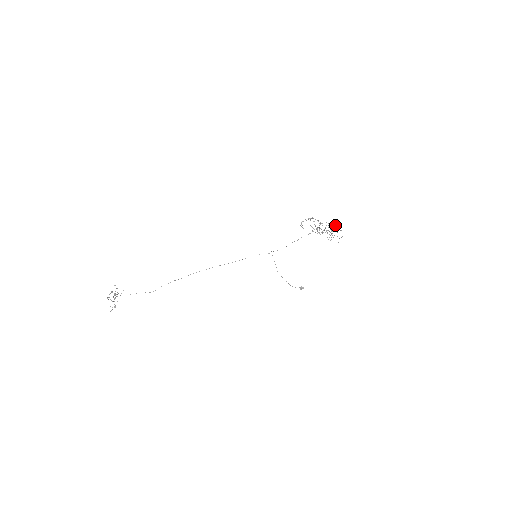
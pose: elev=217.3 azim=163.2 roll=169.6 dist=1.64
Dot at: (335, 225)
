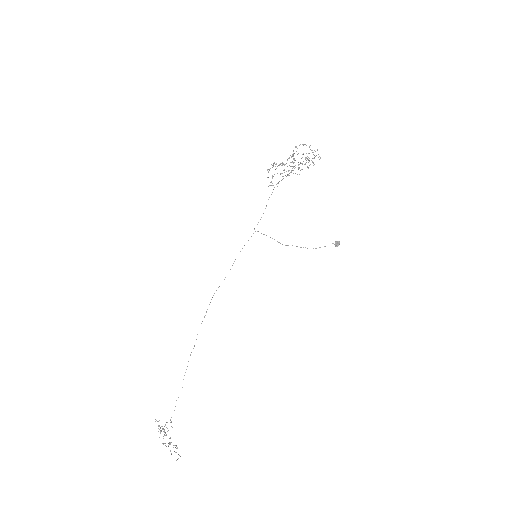
Dot at: occluded
